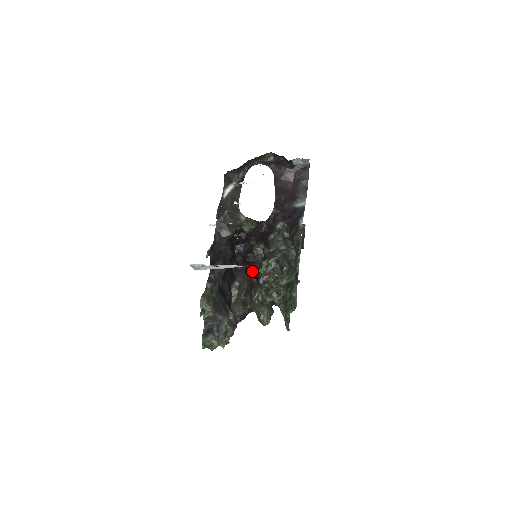
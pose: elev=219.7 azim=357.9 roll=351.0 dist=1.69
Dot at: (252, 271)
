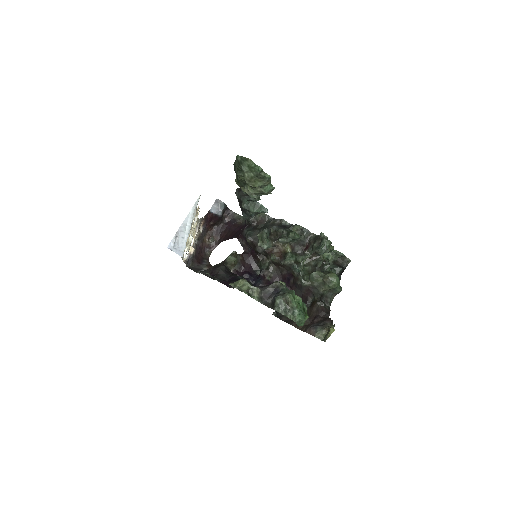
Dot at: occluded
